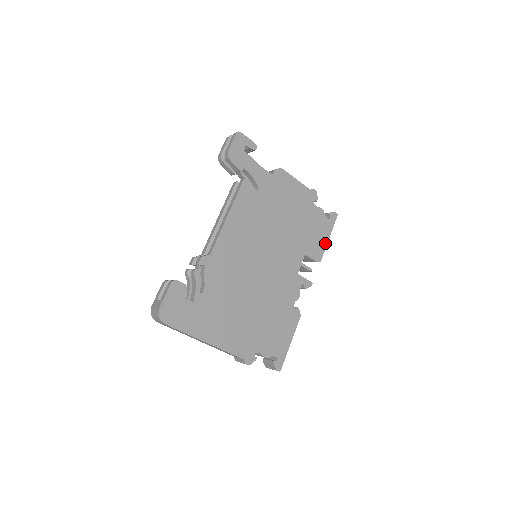
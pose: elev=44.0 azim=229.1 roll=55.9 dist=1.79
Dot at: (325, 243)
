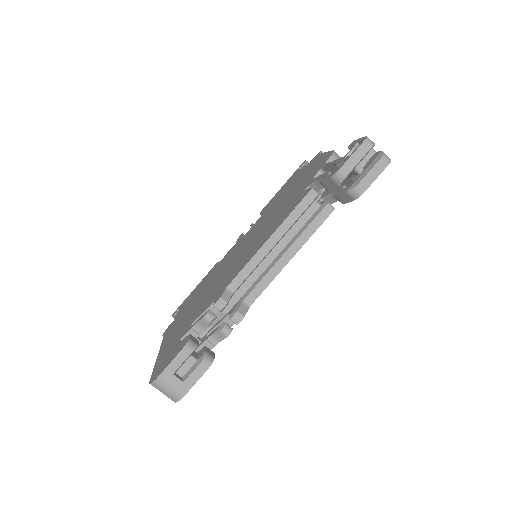
Dot at: occluded
